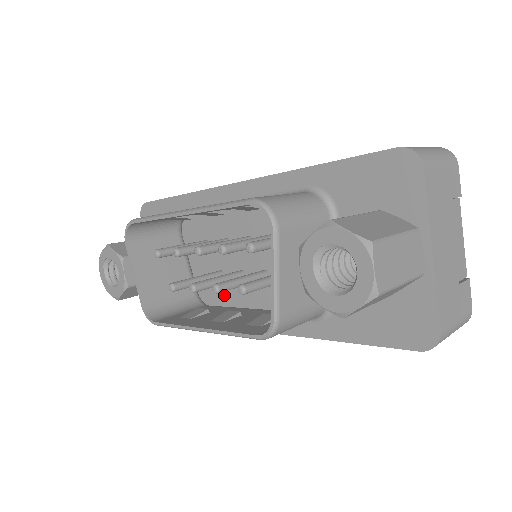
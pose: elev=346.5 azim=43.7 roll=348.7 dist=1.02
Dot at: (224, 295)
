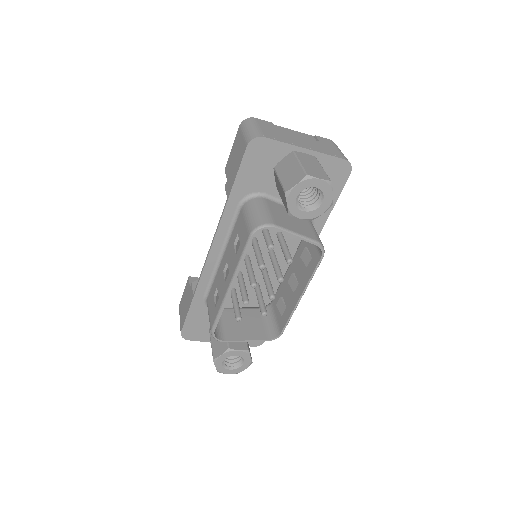
Dot at: occluded
